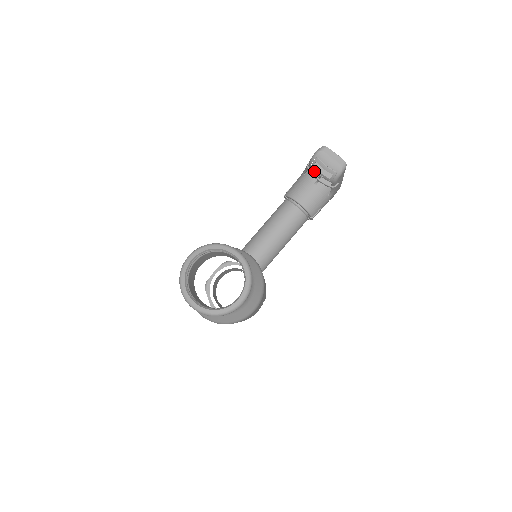
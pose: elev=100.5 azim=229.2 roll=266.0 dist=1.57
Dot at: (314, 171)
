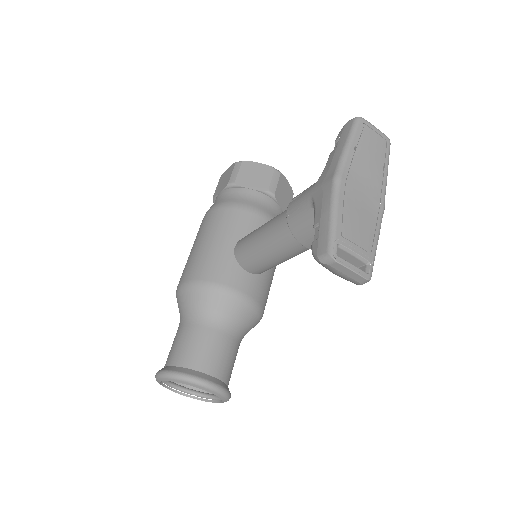
Dot at: occluded
